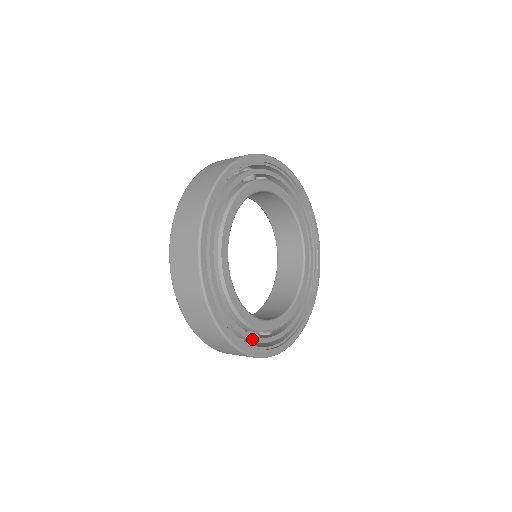
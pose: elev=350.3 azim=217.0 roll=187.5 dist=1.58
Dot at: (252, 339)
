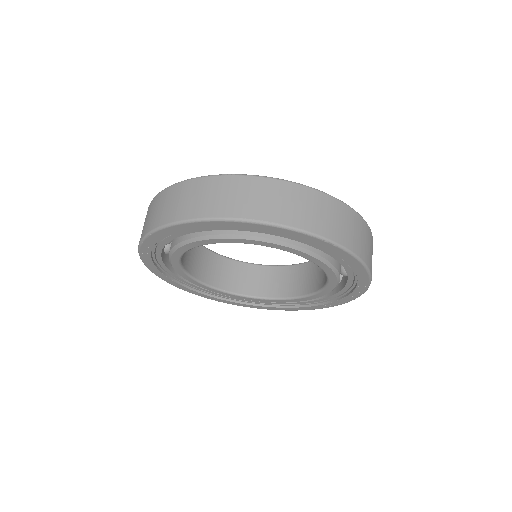
Dot at: occluded
